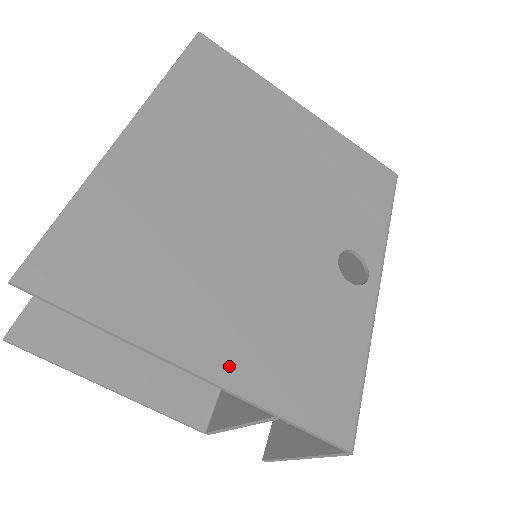
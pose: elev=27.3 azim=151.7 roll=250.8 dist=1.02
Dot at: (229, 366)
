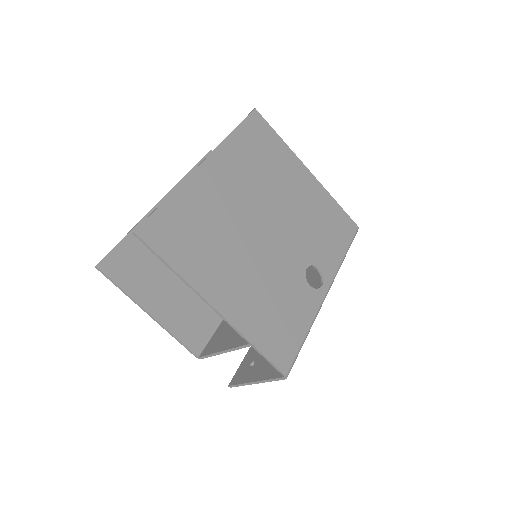
Dot at: (231, 309)
